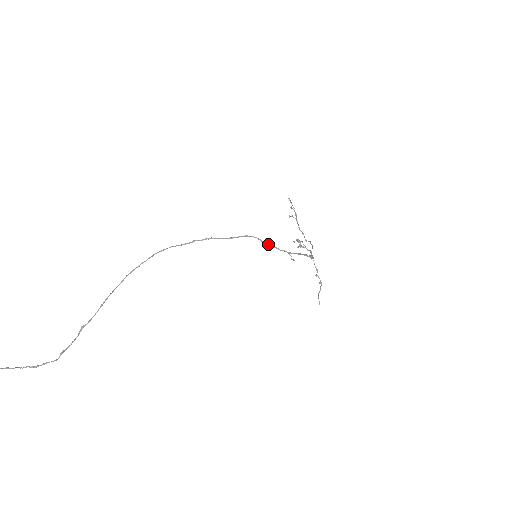
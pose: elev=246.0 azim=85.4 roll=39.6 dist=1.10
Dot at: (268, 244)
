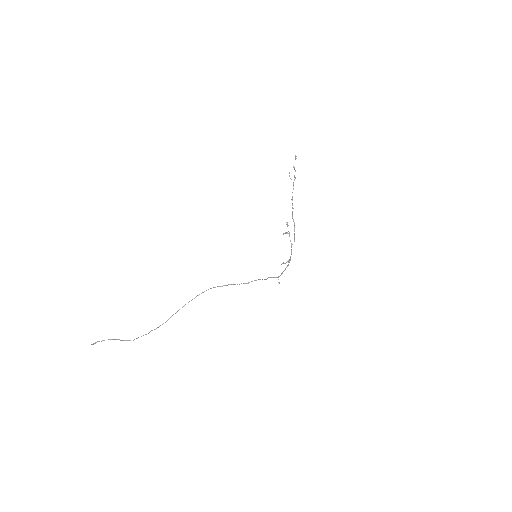
Dot at: occluded
